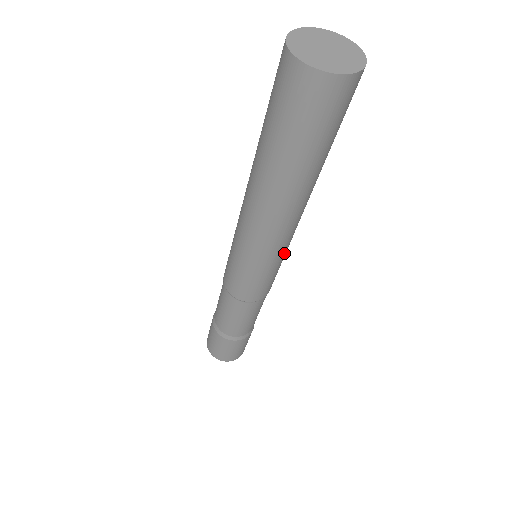
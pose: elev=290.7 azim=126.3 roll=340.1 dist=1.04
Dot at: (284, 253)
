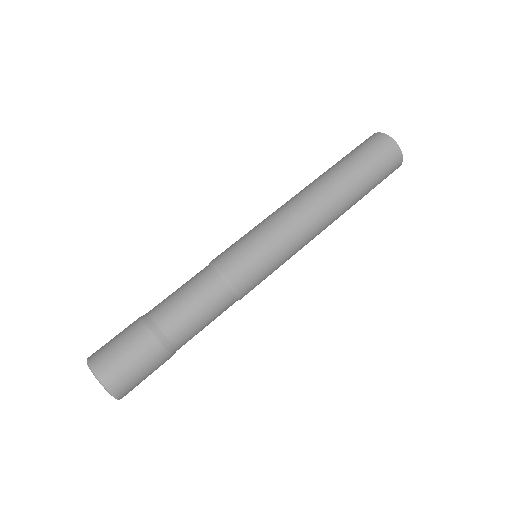
Dot at: (291, 253)
